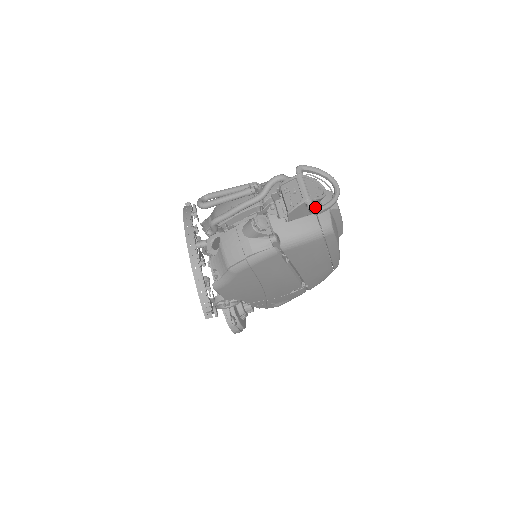
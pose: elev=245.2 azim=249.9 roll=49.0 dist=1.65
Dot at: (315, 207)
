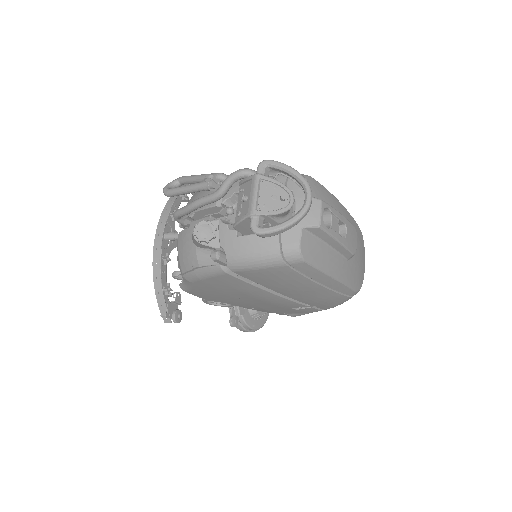
Dot at: (259, 227)
